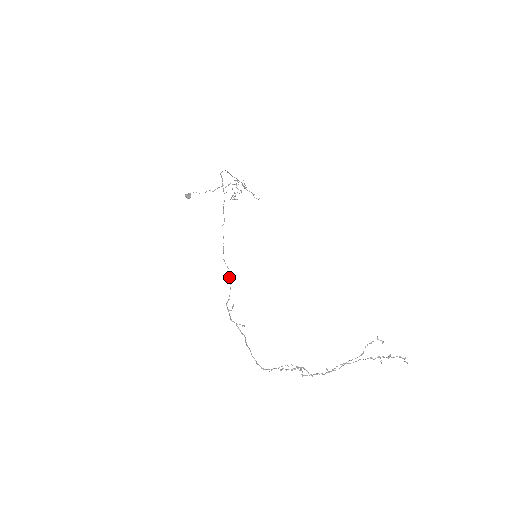
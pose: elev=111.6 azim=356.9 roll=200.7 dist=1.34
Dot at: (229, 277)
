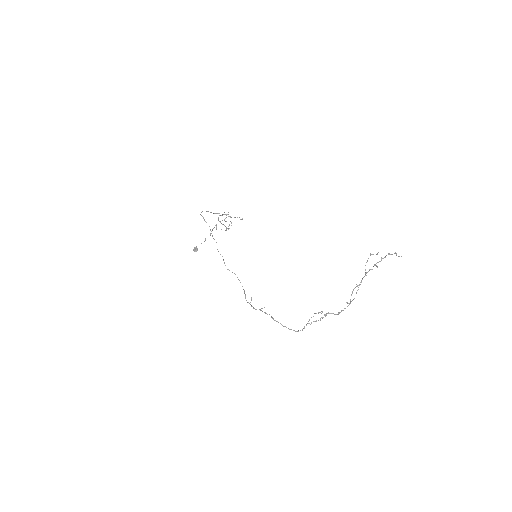
Dot at: (238, 279)
